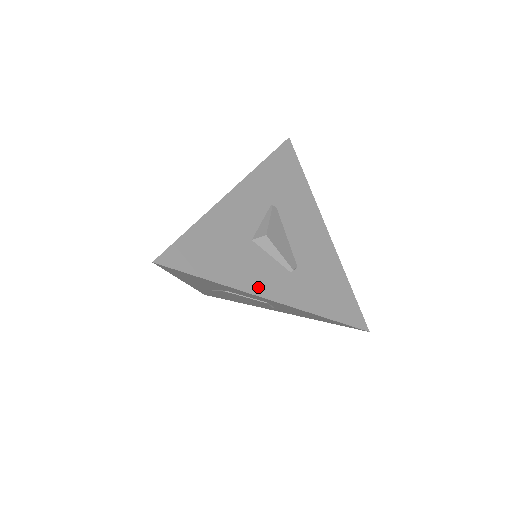
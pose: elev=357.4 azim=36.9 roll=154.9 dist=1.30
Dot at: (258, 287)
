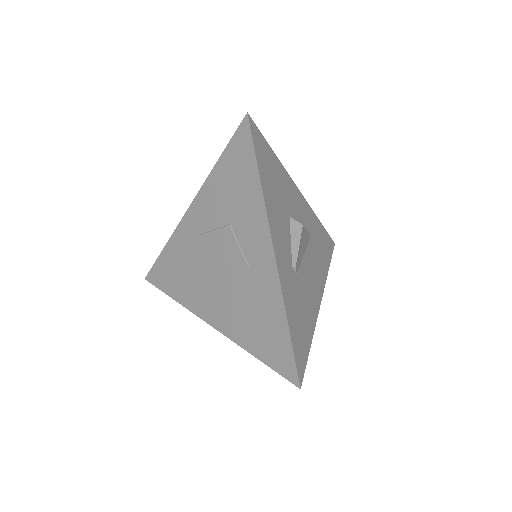
Dot at: (274, 229)
